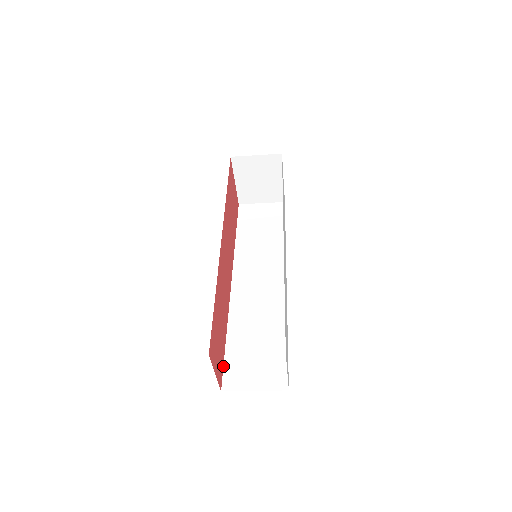
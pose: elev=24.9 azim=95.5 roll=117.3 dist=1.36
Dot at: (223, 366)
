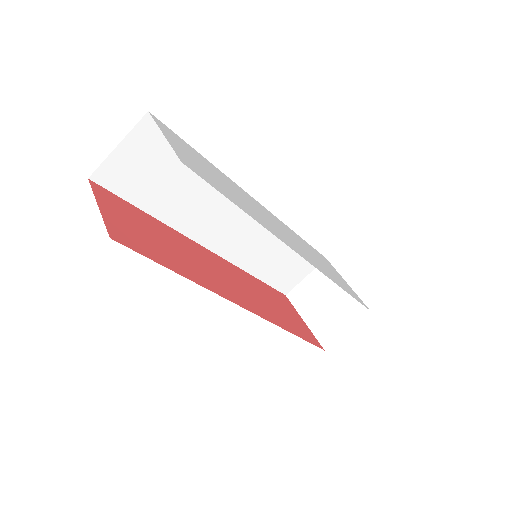
Dot at: occluded
